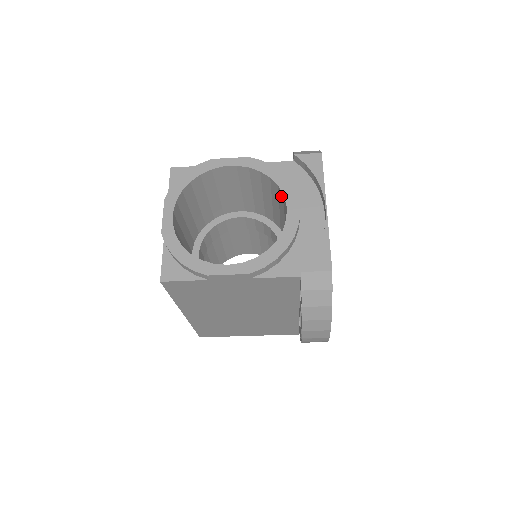
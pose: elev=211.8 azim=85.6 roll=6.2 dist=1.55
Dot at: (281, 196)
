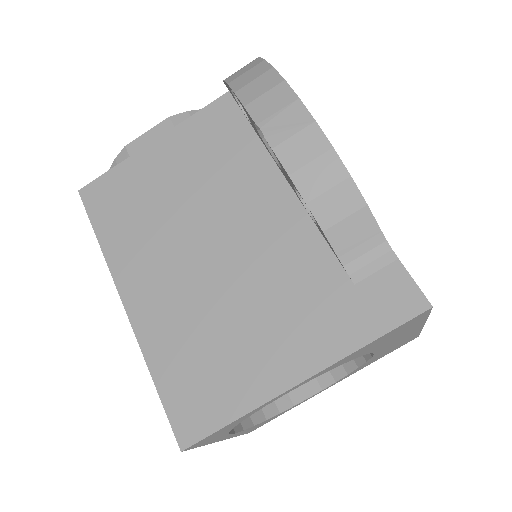
Dot at: occluded
